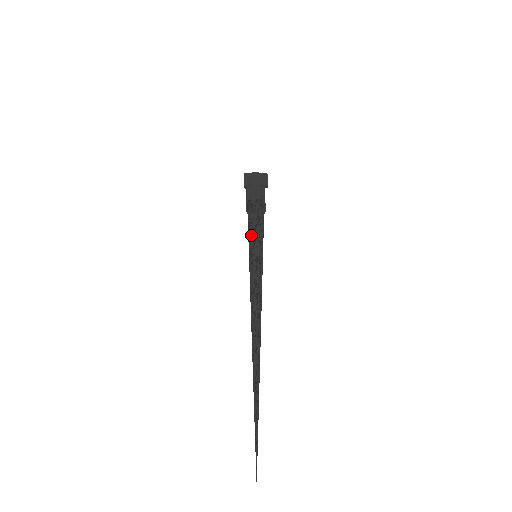
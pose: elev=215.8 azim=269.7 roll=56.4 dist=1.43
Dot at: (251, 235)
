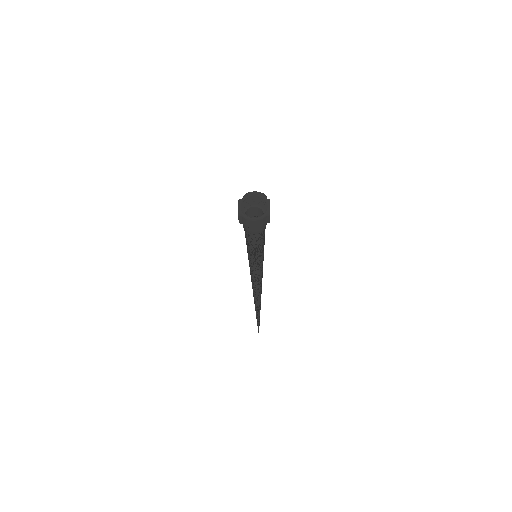
Dot at: (250, 253)
